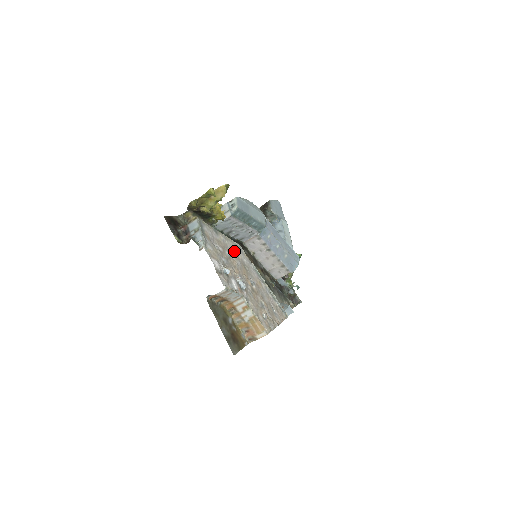
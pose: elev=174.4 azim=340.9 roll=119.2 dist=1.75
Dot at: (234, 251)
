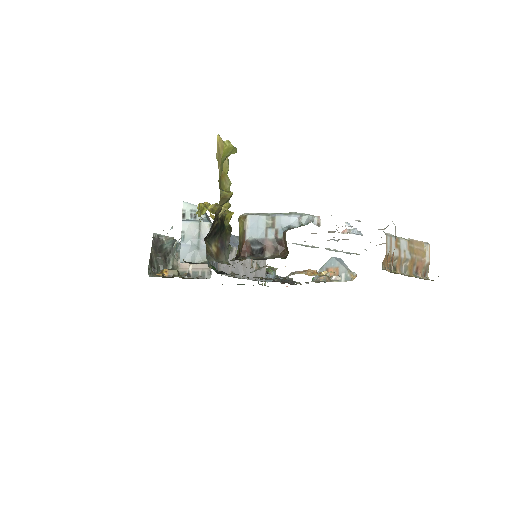
Dot at: occluded
